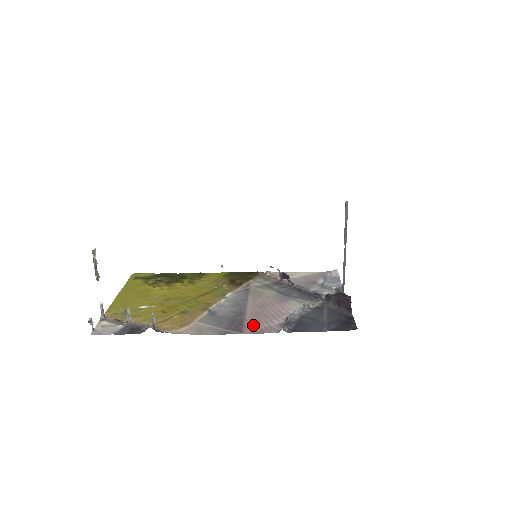
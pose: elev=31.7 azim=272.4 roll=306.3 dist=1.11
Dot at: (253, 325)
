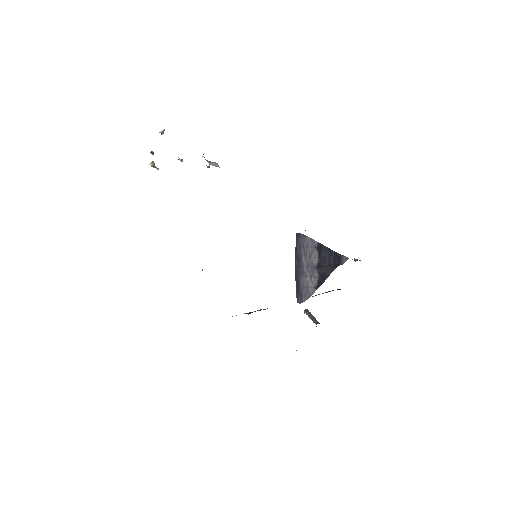
Dot at: occluded
